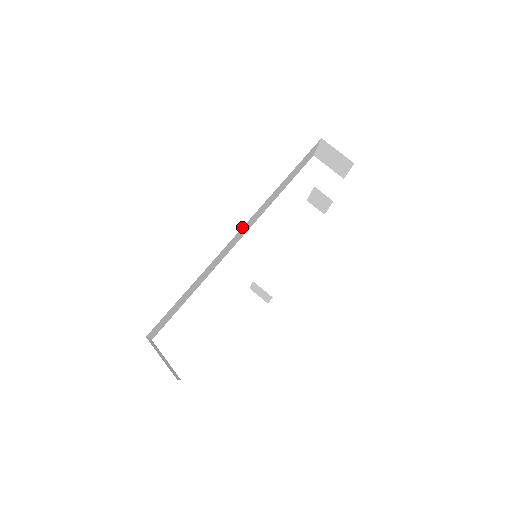
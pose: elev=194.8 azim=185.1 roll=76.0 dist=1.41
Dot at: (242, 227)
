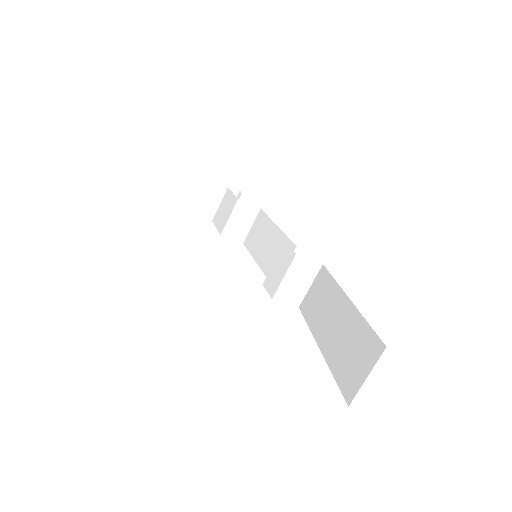
Dot at: occluded
